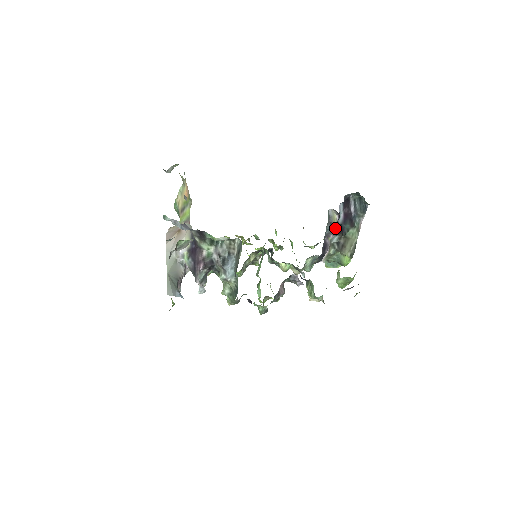
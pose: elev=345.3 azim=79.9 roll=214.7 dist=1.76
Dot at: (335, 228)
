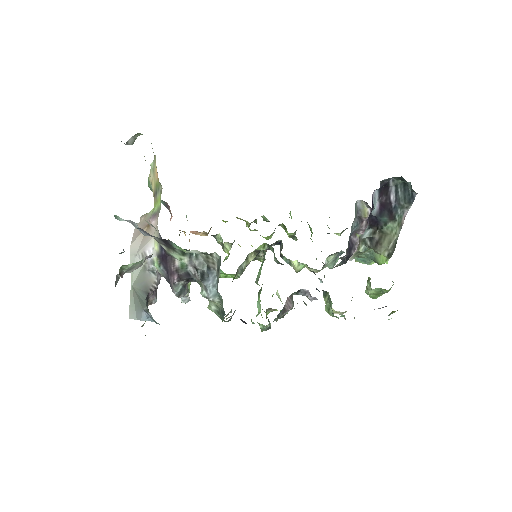
Dot at: (366, 223)
